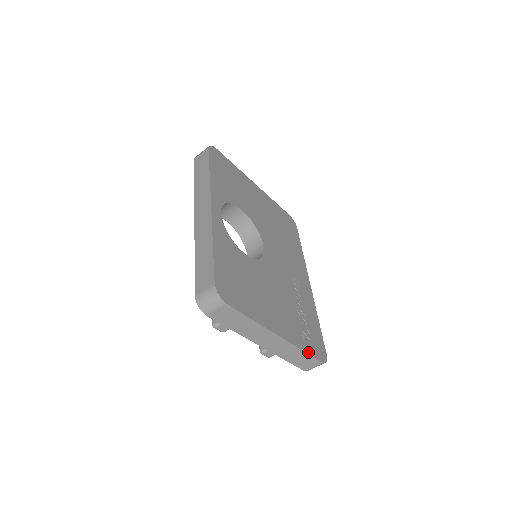
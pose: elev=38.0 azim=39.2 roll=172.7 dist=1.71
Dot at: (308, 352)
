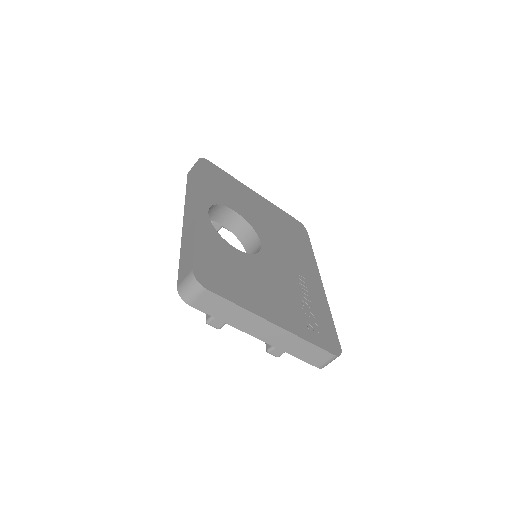
Dot at: (315, 343)
